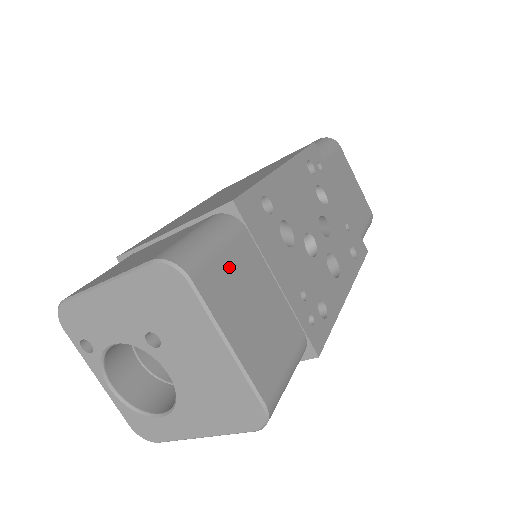
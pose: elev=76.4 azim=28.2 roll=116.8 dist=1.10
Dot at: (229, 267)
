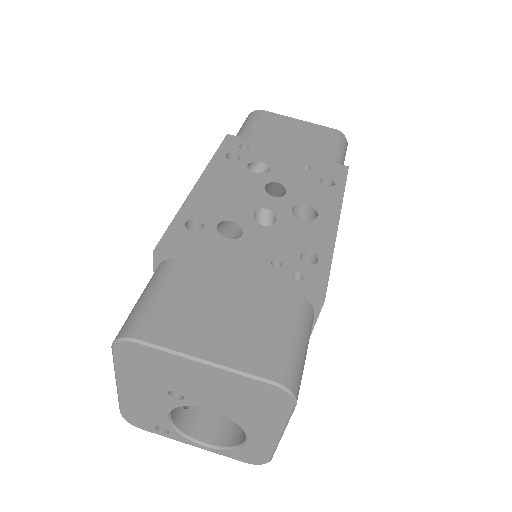
Dot at: (175, 302)
